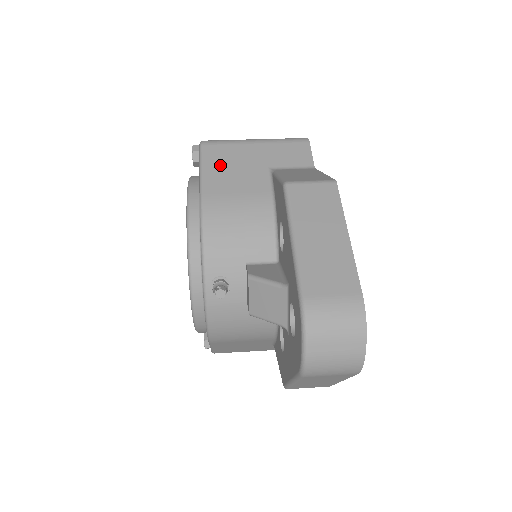
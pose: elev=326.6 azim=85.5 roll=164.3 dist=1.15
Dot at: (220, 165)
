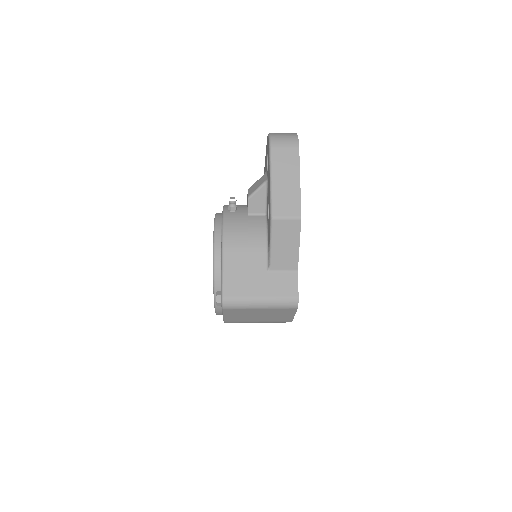
Dot at: occluded
